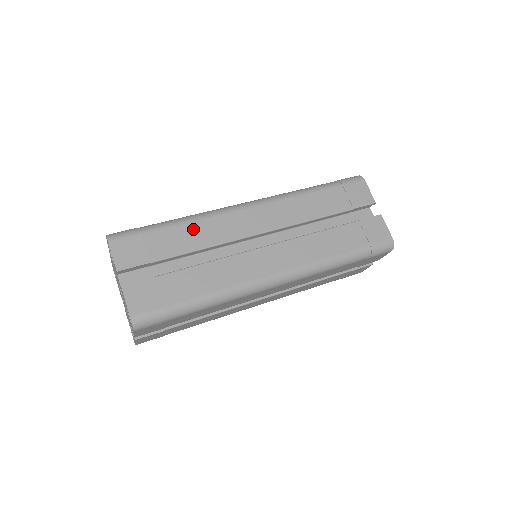
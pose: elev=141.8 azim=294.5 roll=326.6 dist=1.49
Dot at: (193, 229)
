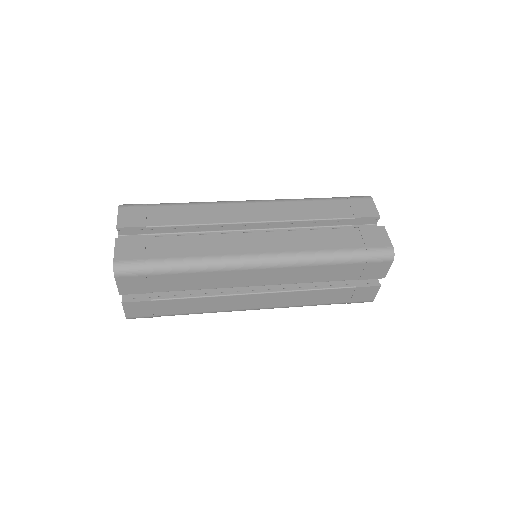
Dot at: (193, 210)
